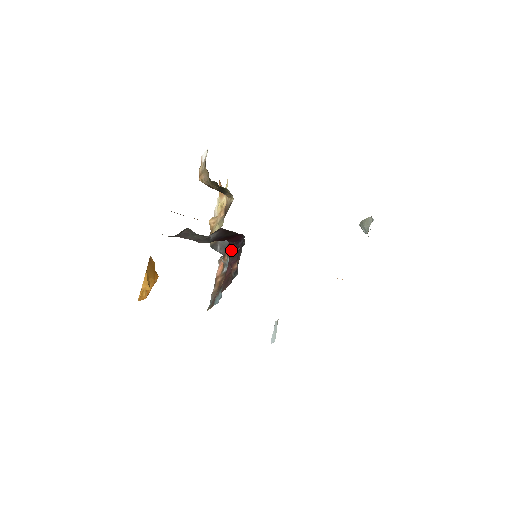
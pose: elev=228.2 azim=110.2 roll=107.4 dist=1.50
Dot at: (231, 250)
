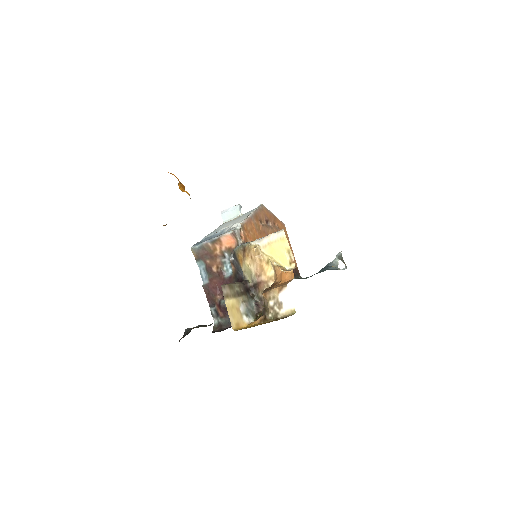
Dot at: occluded
